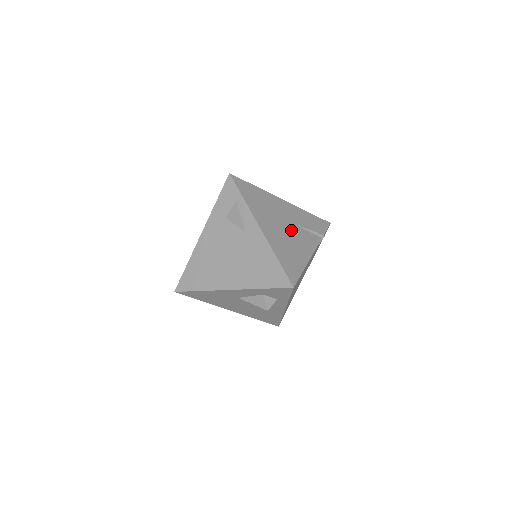
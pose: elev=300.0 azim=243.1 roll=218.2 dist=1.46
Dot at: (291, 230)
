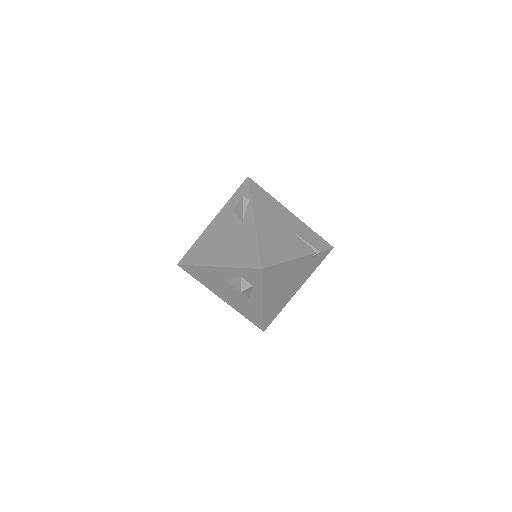
Dot at: (286, 234)
